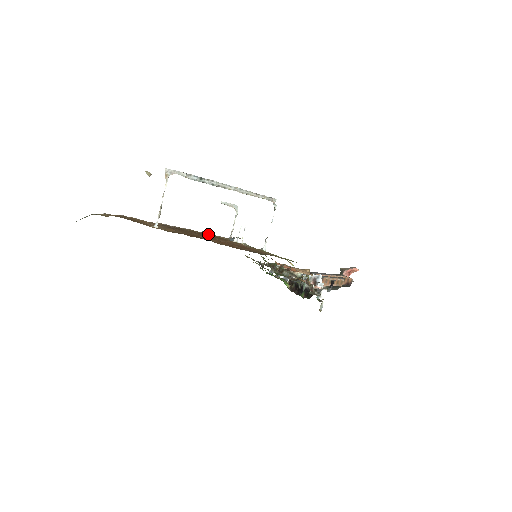
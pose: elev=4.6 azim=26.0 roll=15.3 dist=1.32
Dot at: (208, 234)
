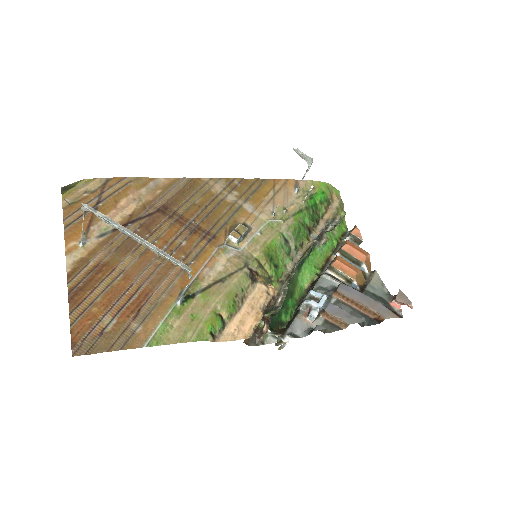
Dot at: (228, 205)
